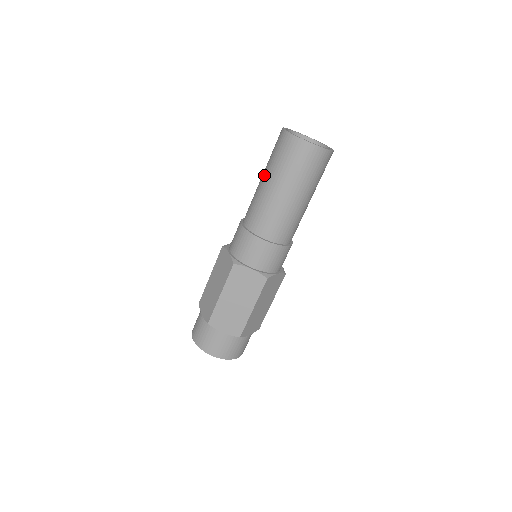
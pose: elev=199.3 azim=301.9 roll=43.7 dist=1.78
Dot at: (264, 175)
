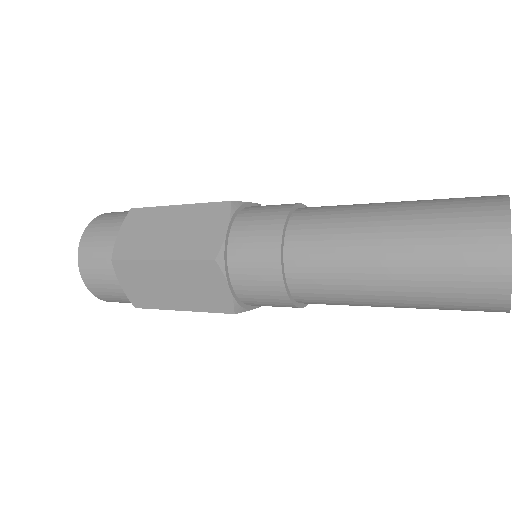
Dot at: (394, 280)
